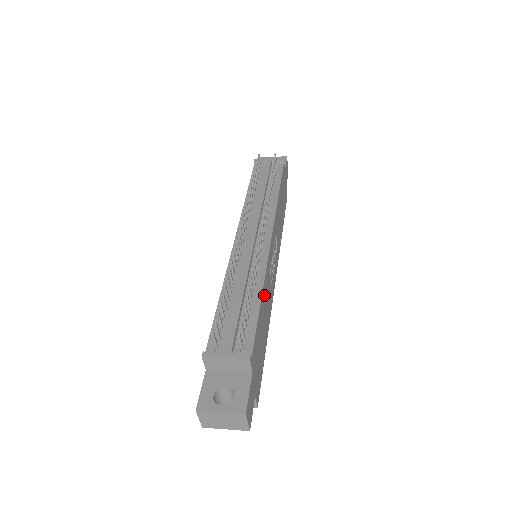
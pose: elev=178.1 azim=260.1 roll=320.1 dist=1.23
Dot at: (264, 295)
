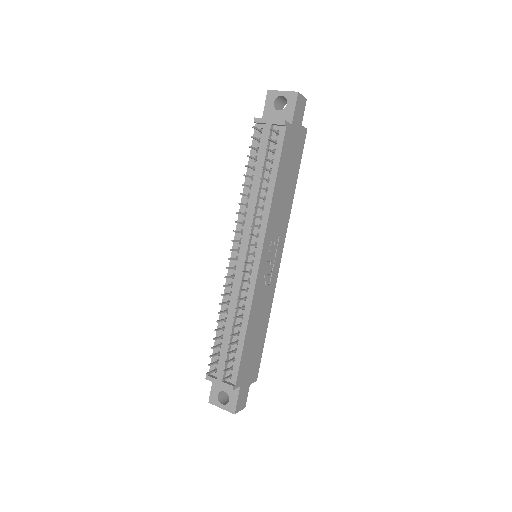
Dot at: (252, 320)
